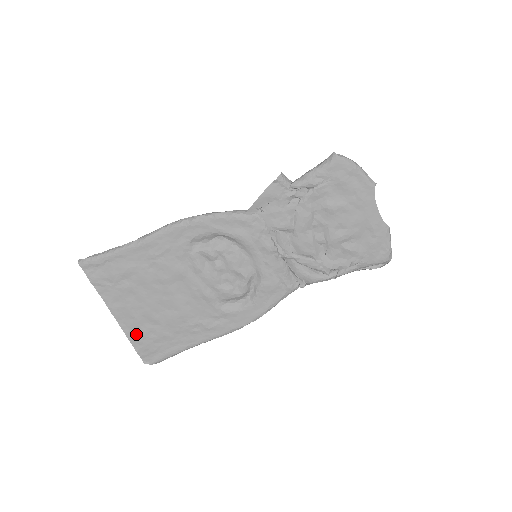
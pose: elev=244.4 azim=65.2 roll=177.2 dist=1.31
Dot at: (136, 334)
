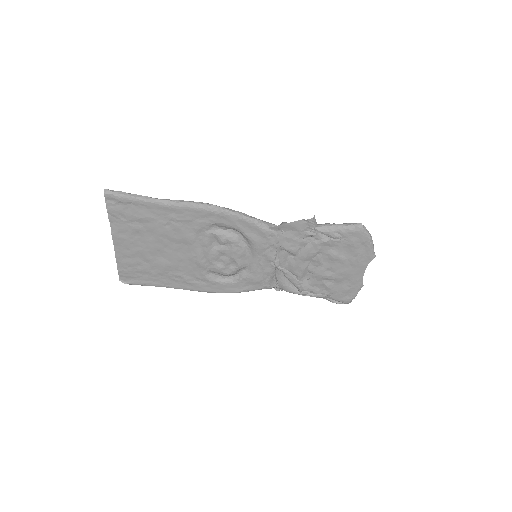
Dot at: (125, 260)
